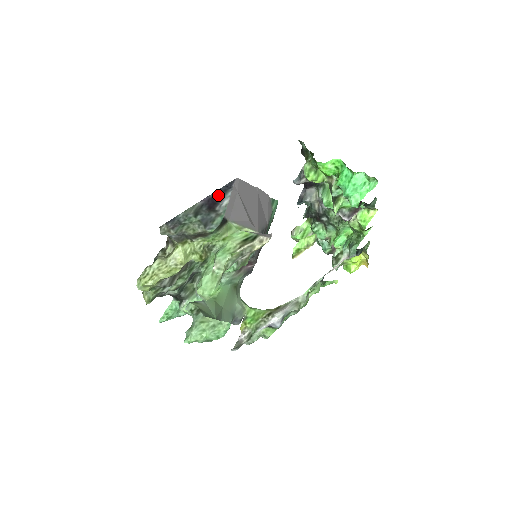
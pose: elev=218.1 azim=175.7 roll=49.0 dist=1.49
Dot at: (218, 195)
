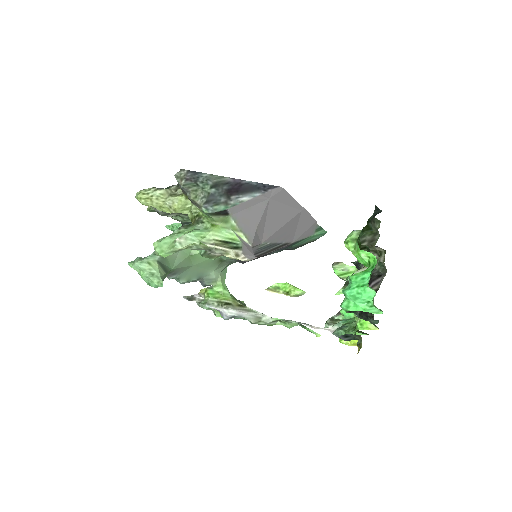
Dot at: (249, 187)
